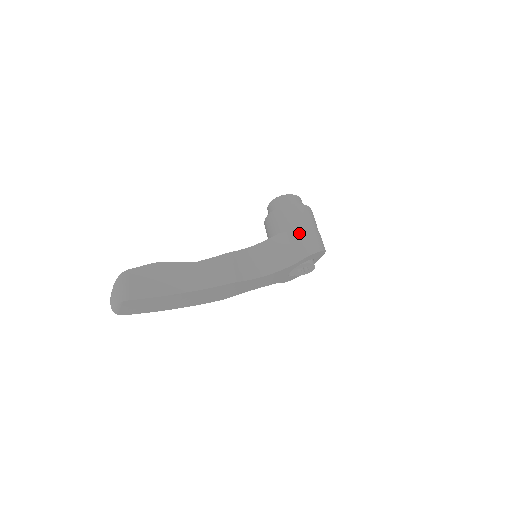
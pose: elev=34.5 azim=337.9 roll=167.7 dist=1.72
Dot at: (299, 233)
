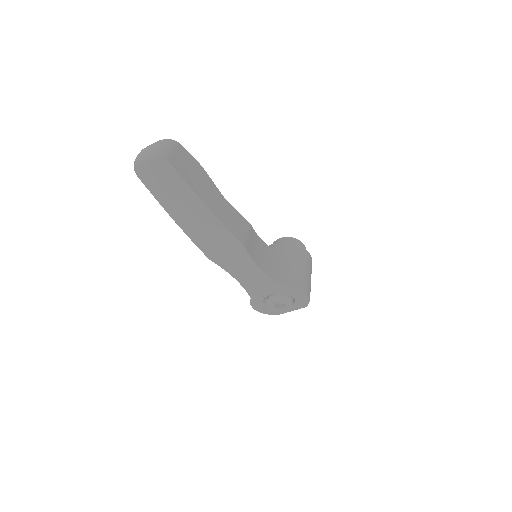
Dot at: (302, 270)
